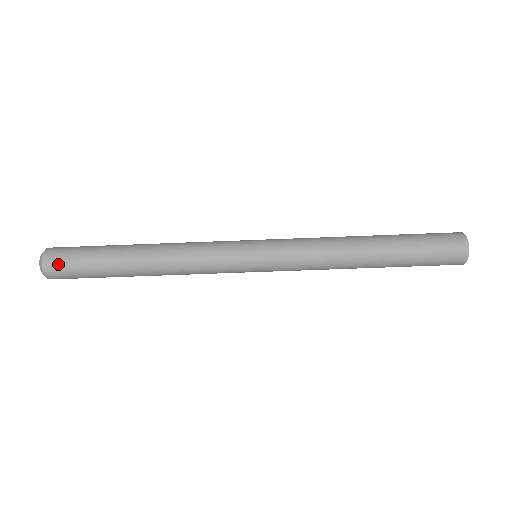
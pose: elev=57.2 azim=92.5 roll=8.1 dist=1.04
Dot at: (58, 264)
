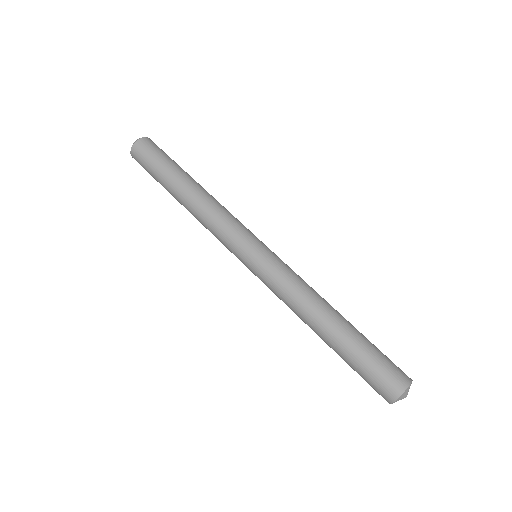
Dot at: (142, 151)
